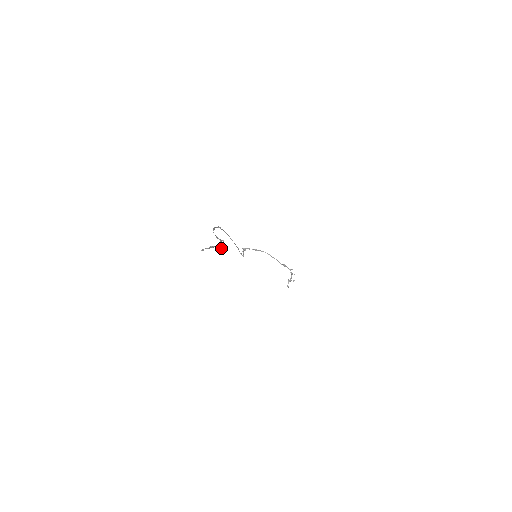
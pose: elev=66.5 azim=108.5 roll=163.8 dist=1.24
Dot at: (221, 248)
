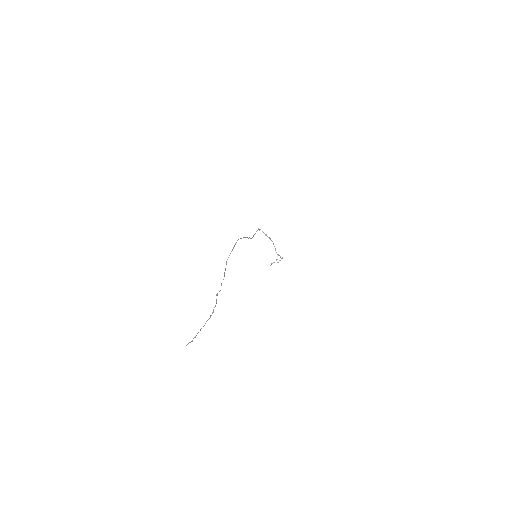
Dot at: occluded
